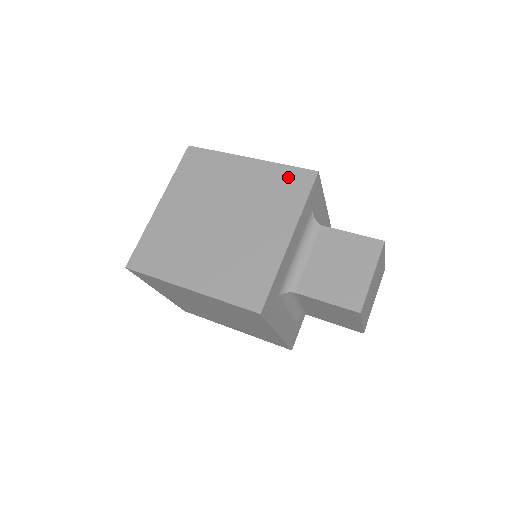
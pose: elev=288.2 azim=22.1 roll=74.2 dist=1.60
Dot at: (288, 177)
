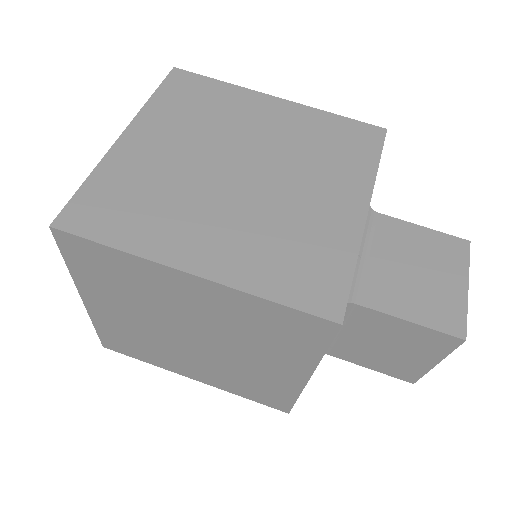
Dot at: (344, 129)
